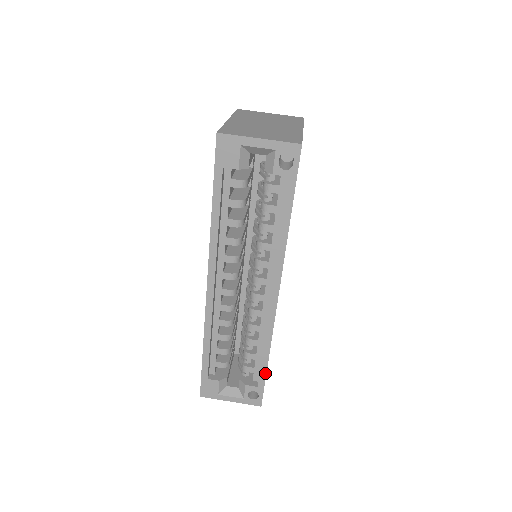
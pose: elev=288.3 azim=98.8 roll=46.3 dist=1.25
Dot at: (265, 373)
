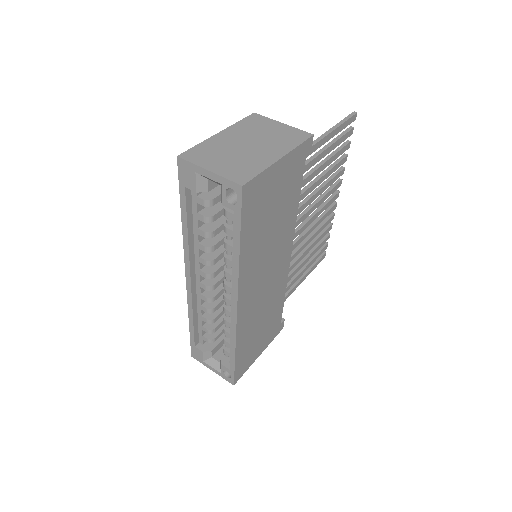
Dot at: (234, 362)
